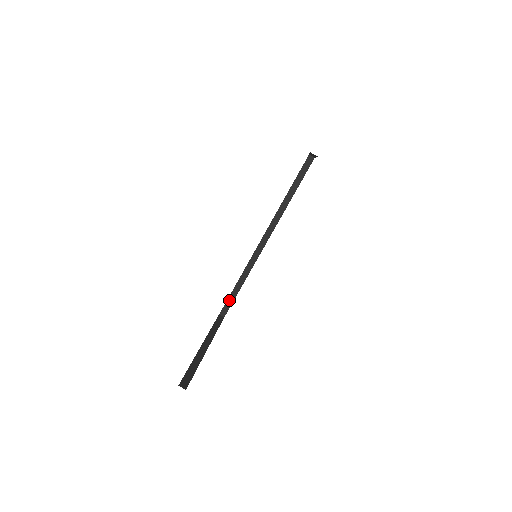
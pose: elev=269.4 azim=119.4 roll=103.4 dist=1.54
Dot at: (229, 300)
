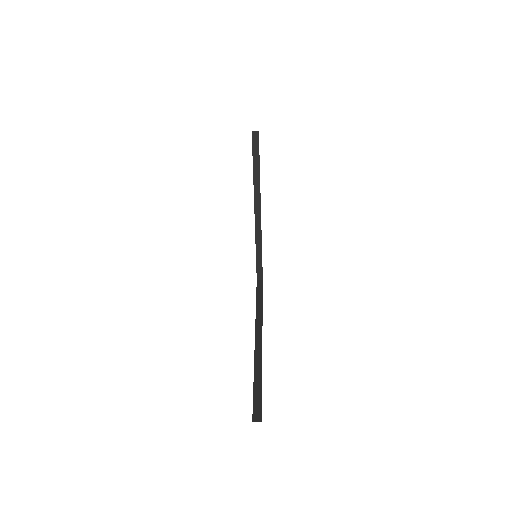
Dot at: occluded
